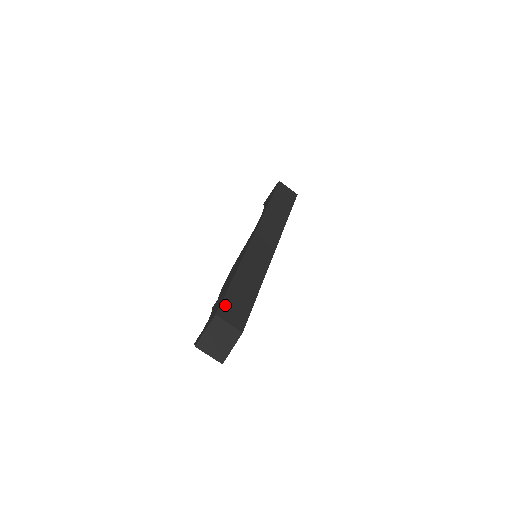
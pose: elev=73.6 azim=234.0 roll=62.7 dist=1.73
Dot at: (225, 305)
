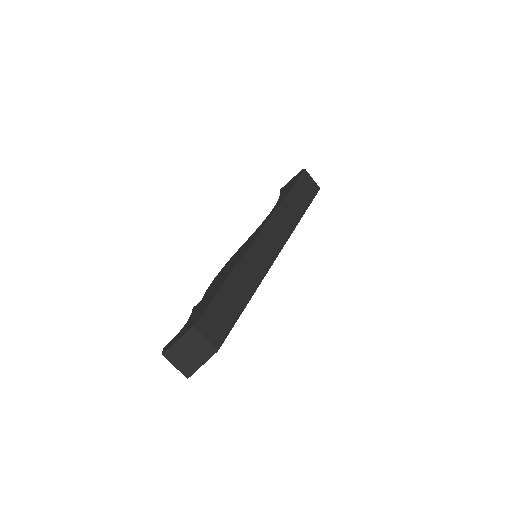
Dot at: (207, 315)
